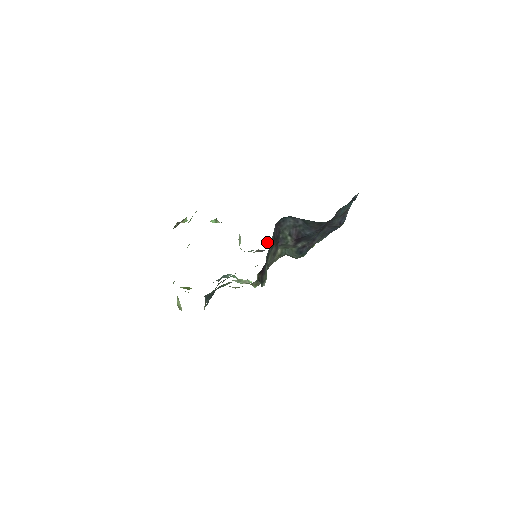
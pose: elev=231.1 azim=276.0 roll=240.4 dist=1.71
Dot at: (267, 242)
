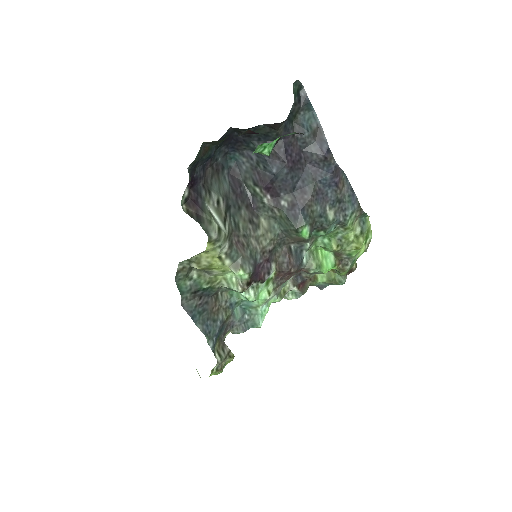
Dot at: (315, 279)
